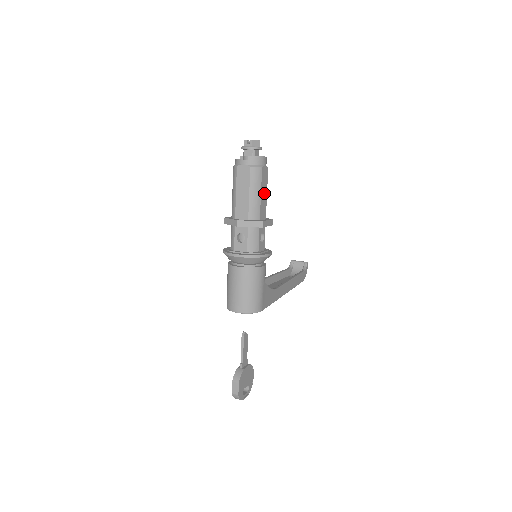
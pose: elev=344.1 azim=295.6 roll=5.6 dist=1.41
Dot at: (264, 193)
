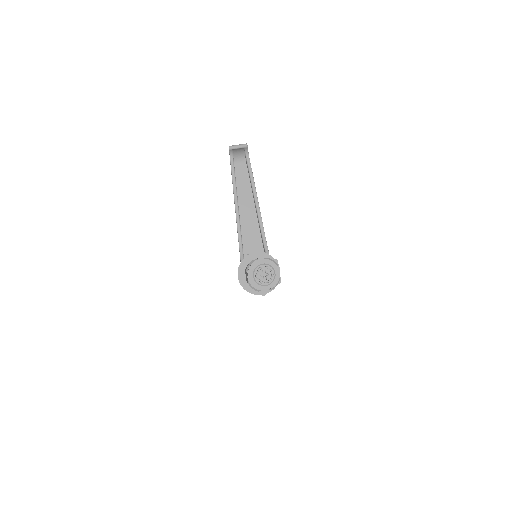
Dot at: occluded
